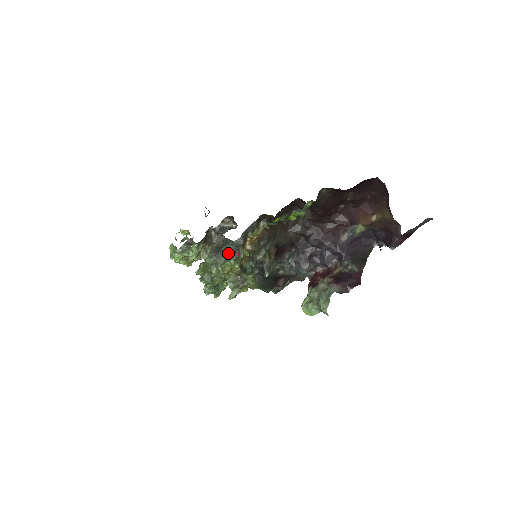
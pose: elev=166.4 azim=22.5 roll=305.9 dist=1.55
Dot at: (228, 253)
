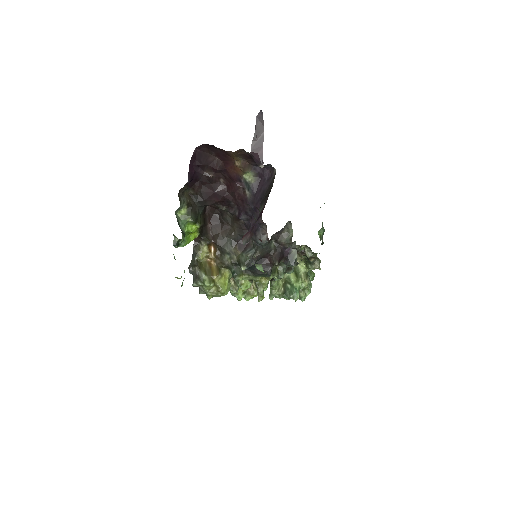
Dot at: (193, 282)
